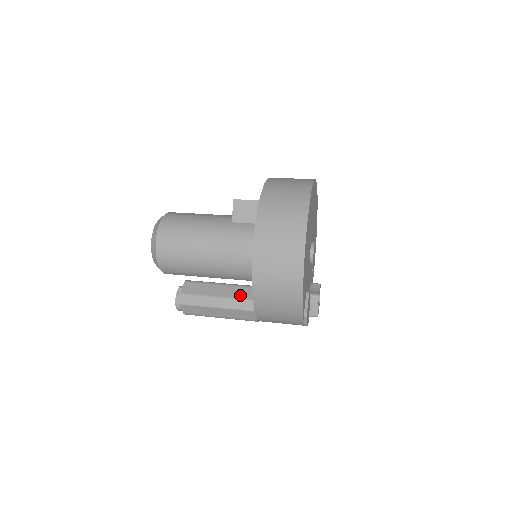
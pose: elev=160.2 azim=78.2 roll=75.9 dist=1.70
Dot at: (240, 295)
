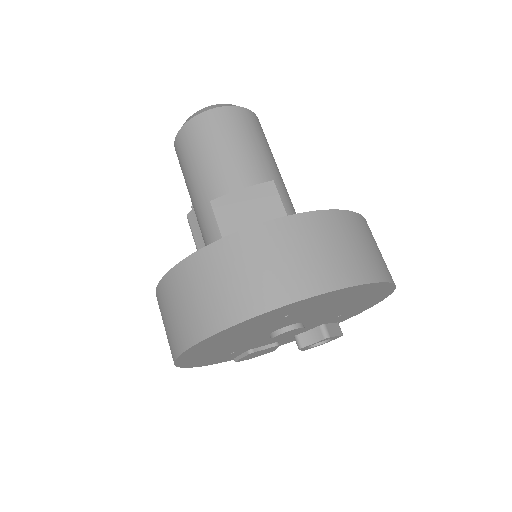
Dot at: occluded
